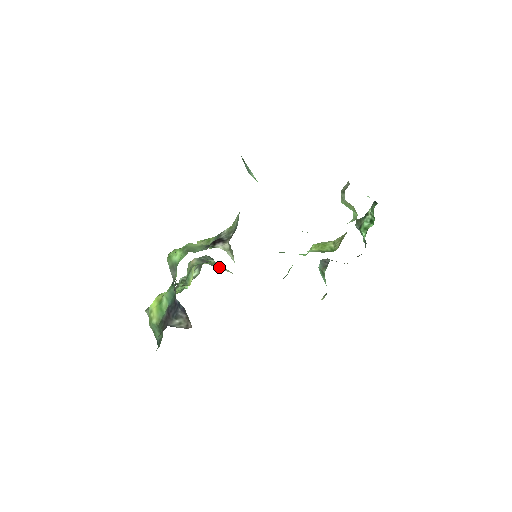
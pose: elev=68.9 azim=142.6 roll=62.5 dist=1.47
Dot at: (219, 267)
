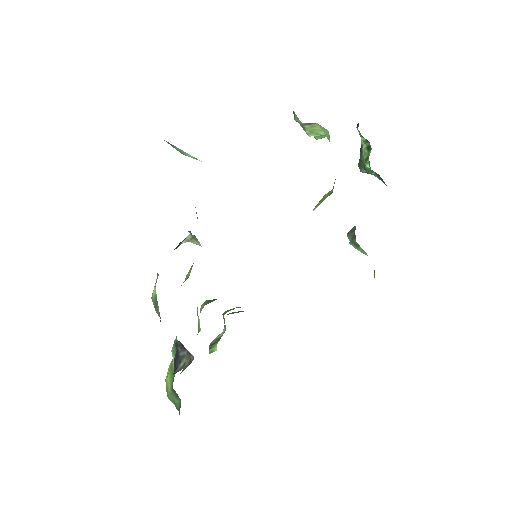
Dot at: occluded
